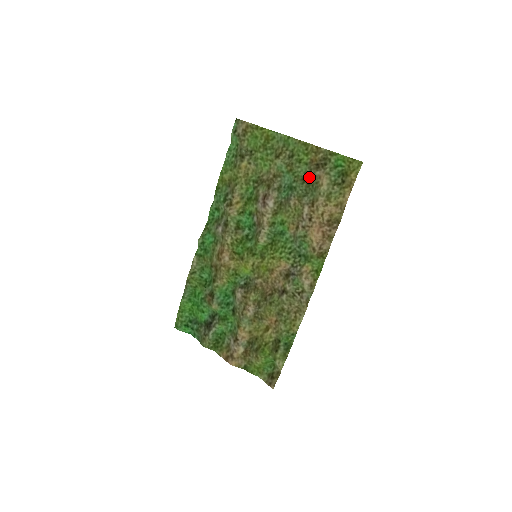
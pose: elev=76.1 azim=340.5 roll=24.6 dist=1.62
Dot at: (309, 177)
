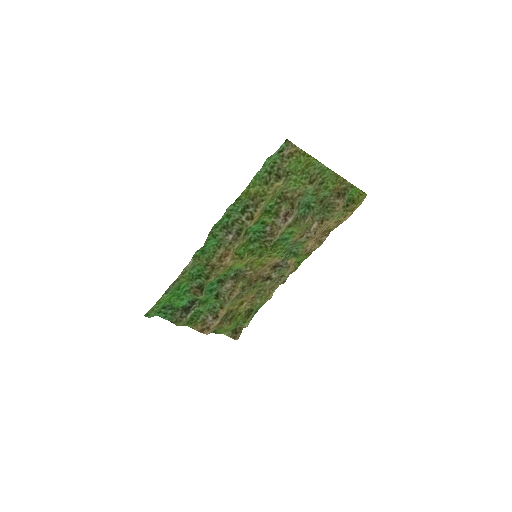
Dot at: (326, 200)
